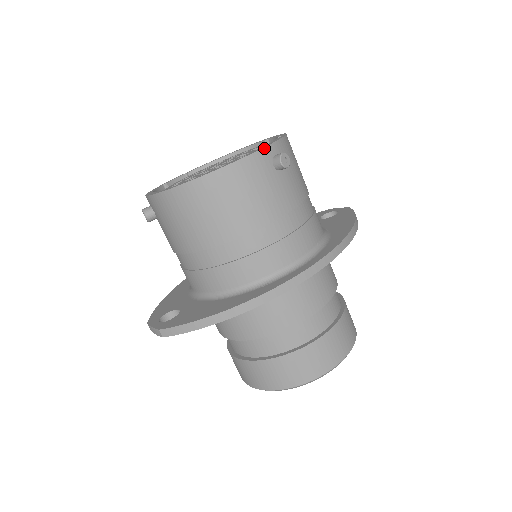
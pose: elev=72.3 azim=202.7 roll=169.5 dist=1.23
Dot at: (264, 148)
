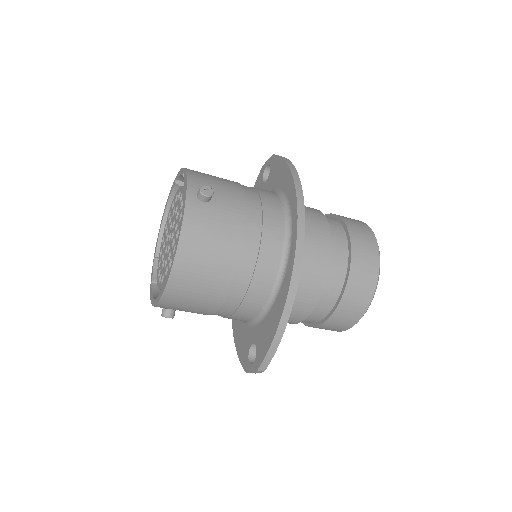
Dot at: (186, 200)
